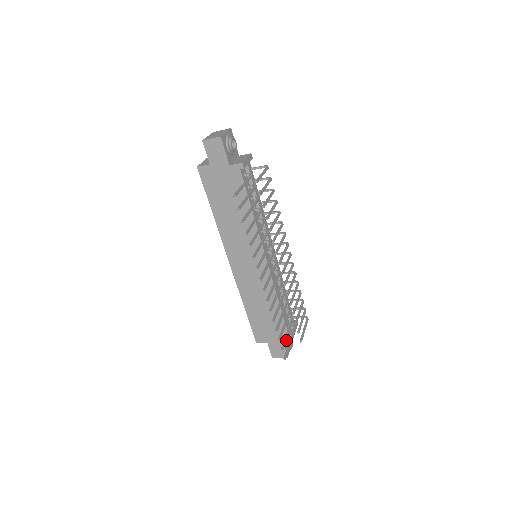
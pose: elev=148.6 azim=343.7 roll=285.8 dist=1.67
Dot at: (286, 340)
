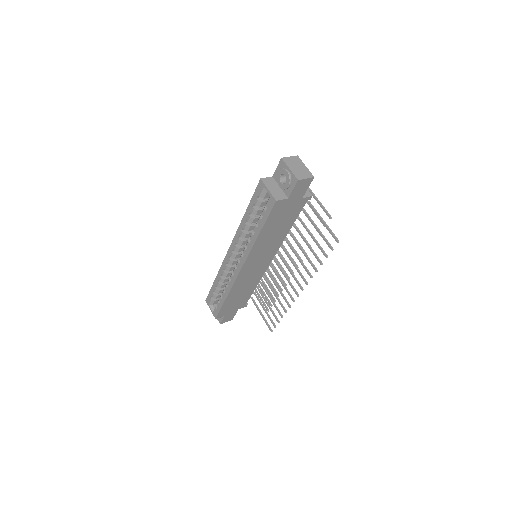
Dot at: occluded
